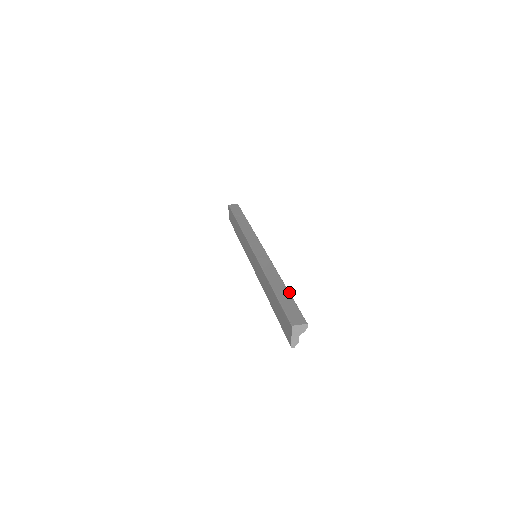
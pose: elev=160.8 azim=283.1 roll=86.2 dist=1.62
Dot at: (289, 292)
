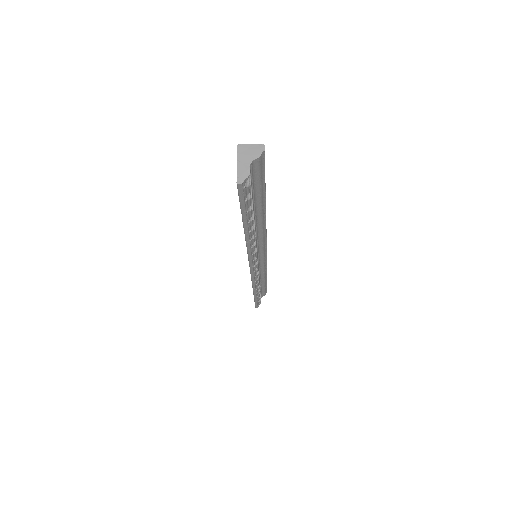
Dot at: occluded
